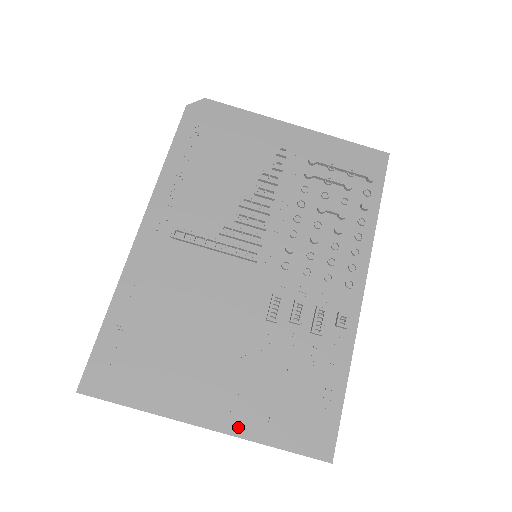
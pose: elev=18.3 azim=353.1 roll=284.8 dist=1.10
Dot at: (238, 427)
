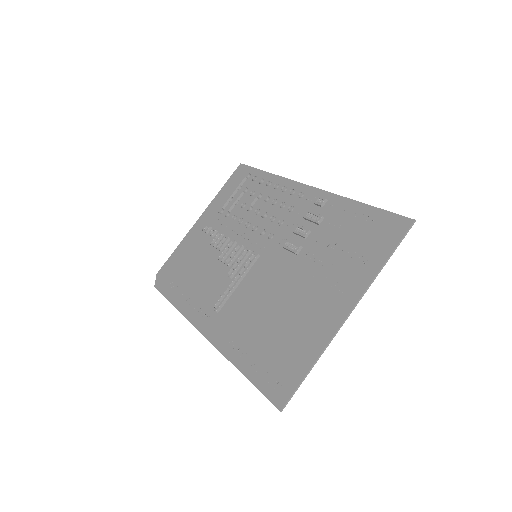
Dot at: (359, 288)
